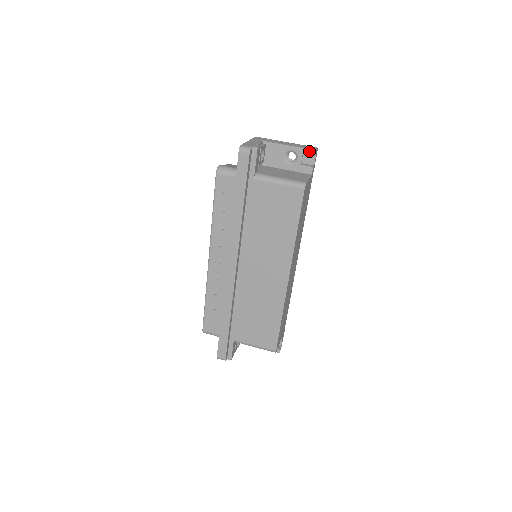
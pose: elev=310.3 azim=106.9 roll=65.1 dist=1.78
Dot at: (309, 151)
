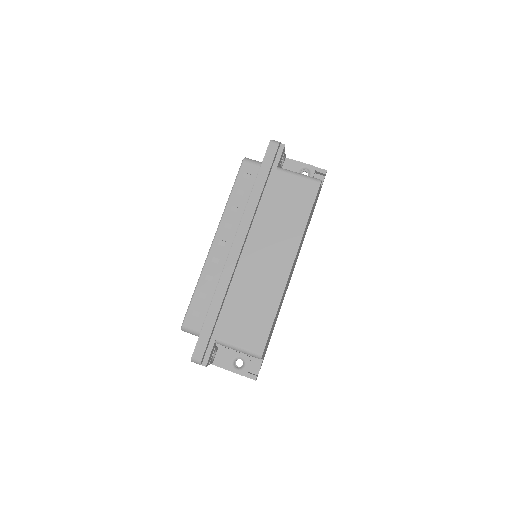
Dot at: (321, 170)
